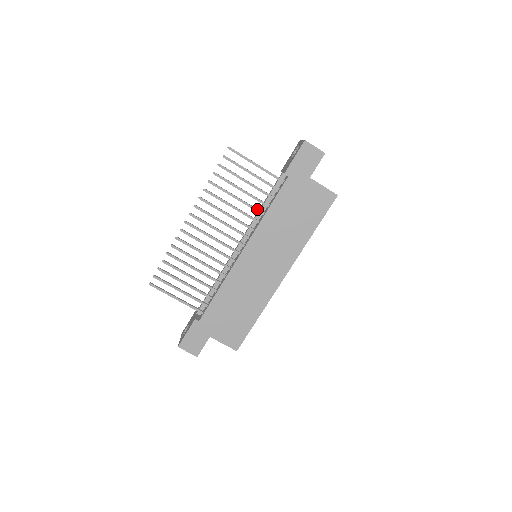
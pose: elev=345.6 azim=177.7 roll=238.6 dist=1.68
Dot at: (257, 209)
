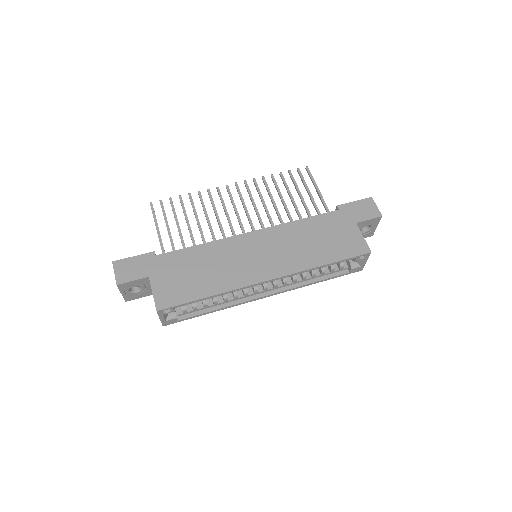
Dot at: occluded
